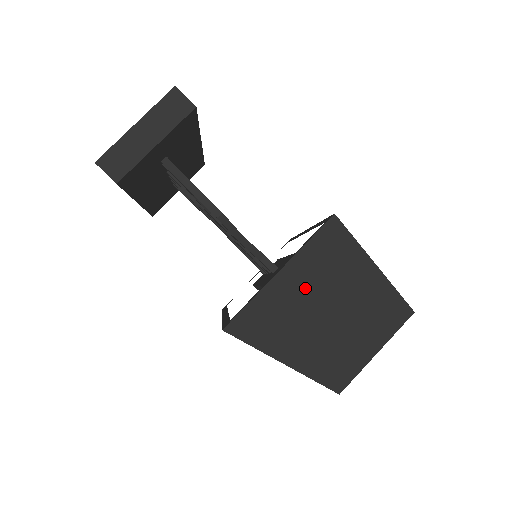
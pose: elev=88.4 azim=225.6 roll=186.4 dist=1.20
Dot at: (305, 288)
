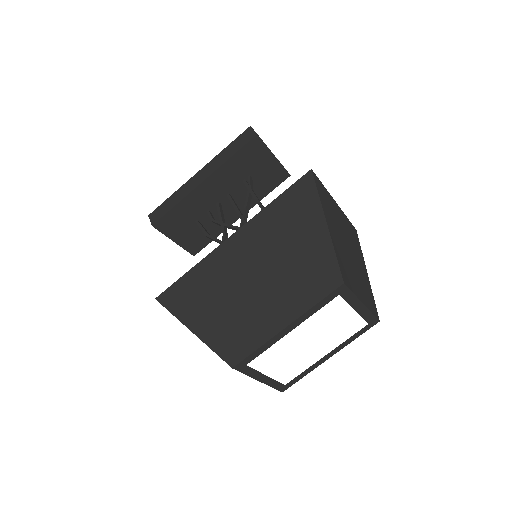
Dot at: (342, 223)
